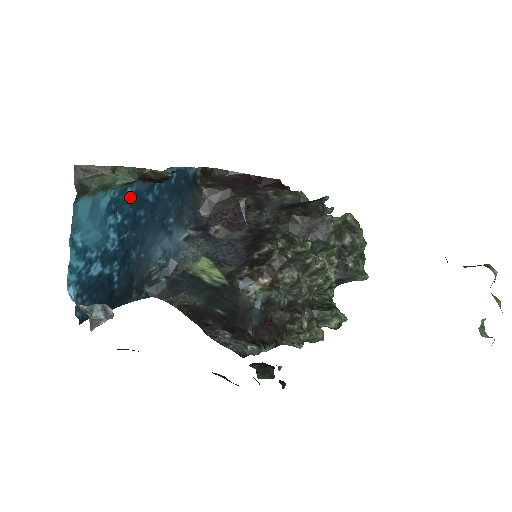
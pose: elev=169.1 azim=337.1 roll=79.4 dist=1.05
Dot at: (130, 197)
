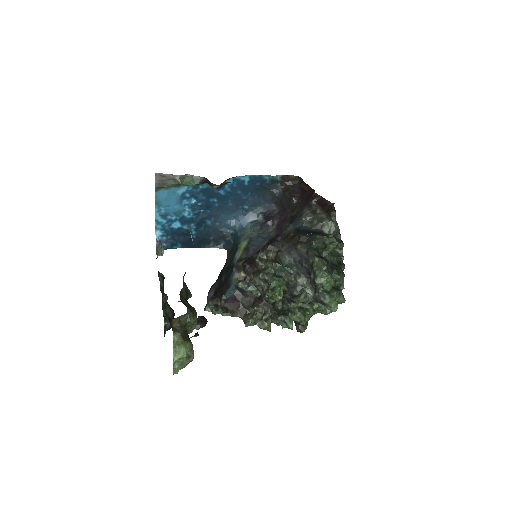
Dot at: (203, 190)
